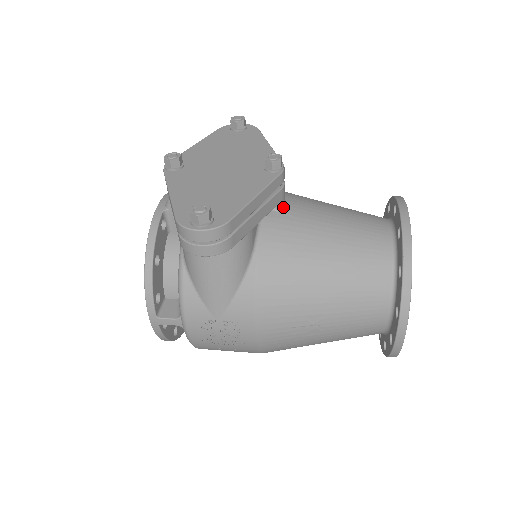
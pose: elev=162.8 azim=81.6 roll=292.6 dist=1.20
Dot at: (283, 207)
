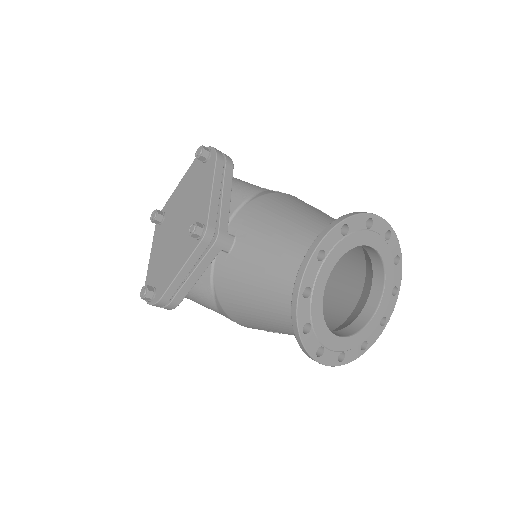
Dot at: (229, 249)
